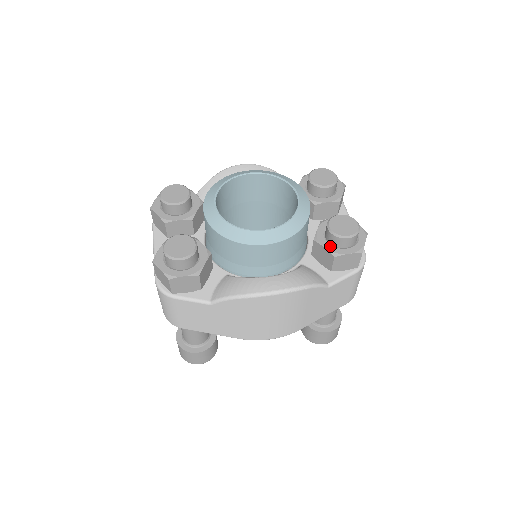
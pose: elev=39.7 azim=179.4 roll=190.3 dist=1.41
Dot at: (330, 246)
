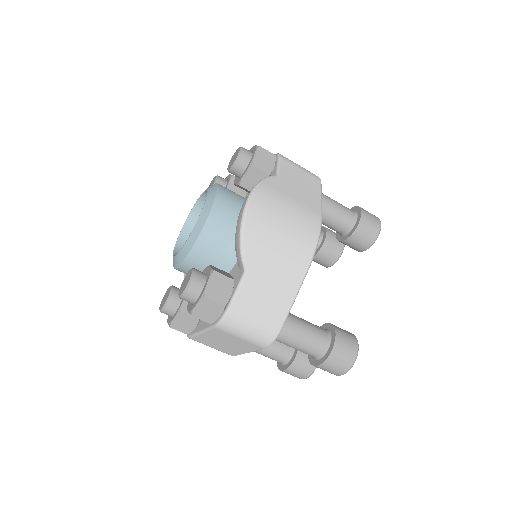
Dot at: (245, 170)
